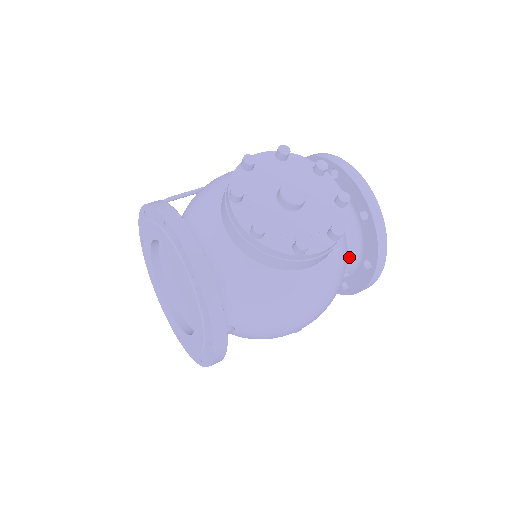
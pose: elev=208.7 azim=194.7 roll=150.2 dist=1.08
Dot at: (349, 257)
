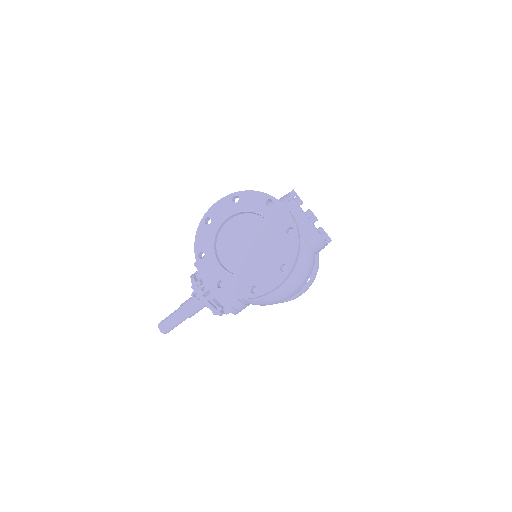
Dot at: occluded
